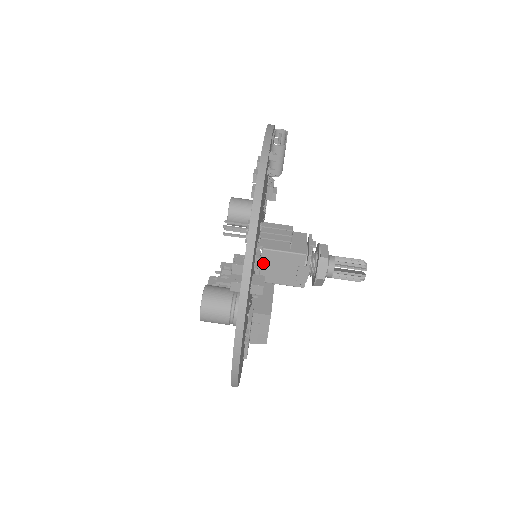
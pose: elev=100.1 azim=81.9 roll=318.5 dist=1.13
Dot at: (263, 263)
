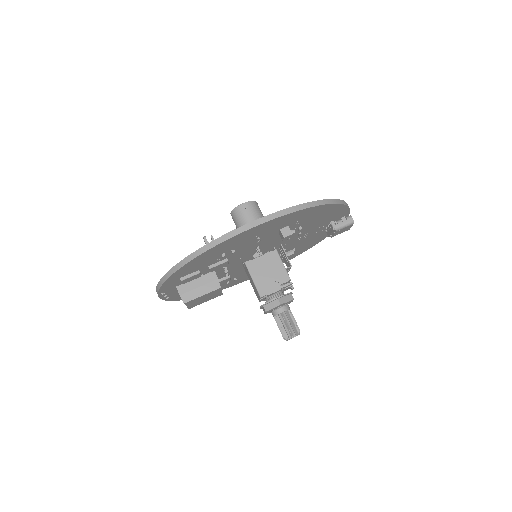
Dot at: (264, 256)
